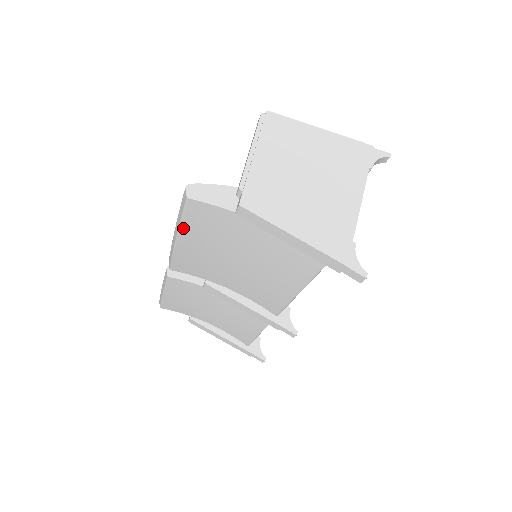
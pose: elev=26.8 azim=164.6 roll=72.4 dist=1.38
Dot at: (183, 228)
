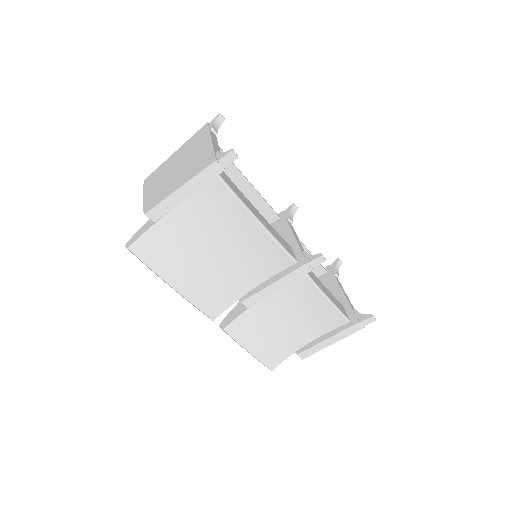
Dot at: (160, 273)
